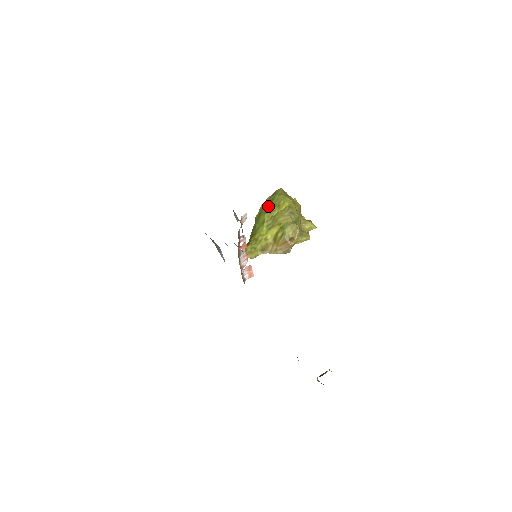
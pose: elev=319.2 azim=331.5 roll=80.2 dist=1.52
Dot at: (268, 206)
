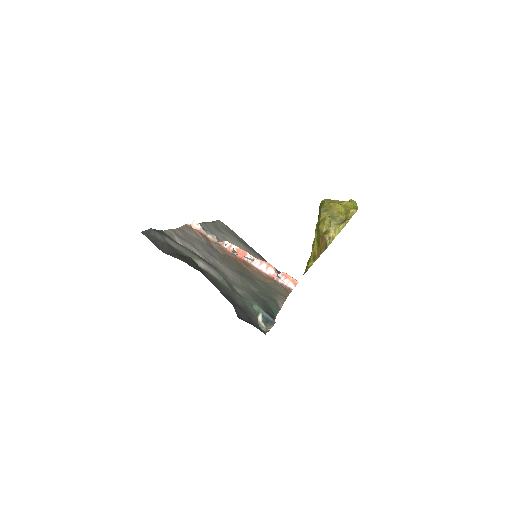
Dot at: occluded
